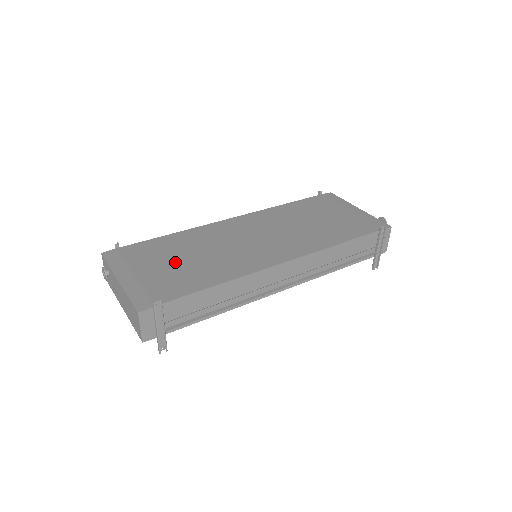
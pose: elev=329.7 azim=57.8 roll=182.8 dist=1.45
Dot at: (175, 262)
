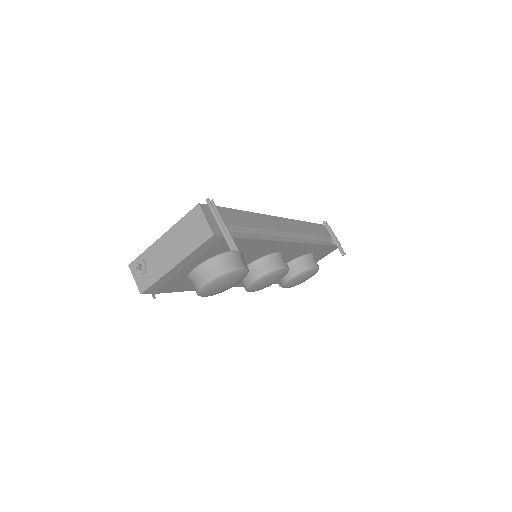
Dot at: occluded
